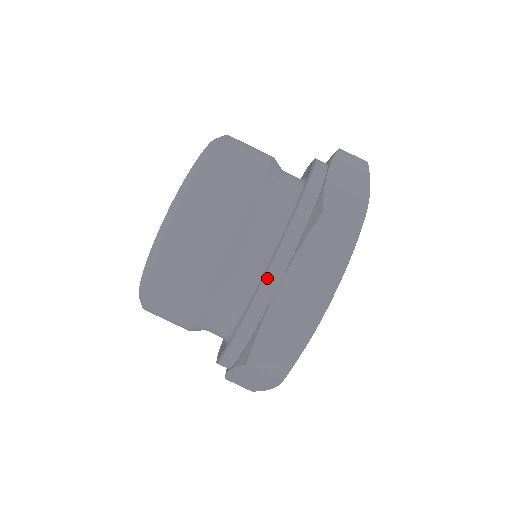
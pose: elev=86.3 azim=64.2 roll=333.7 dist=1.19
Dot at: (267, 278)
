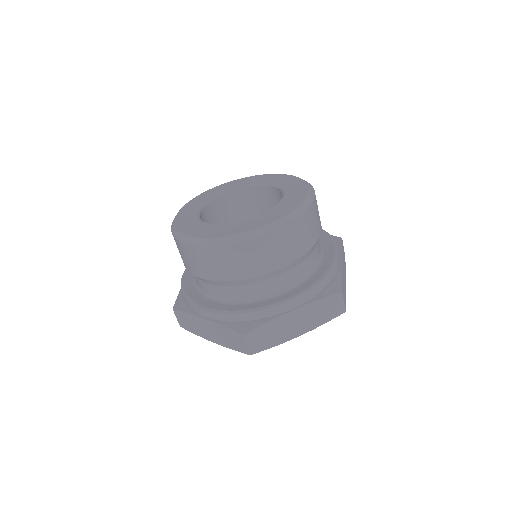
Dot at: (292, 301)
